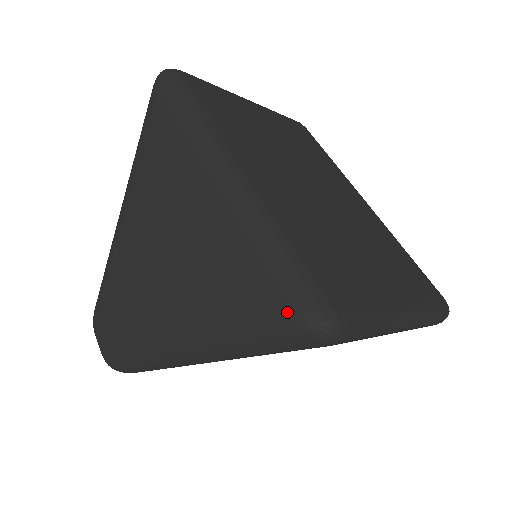
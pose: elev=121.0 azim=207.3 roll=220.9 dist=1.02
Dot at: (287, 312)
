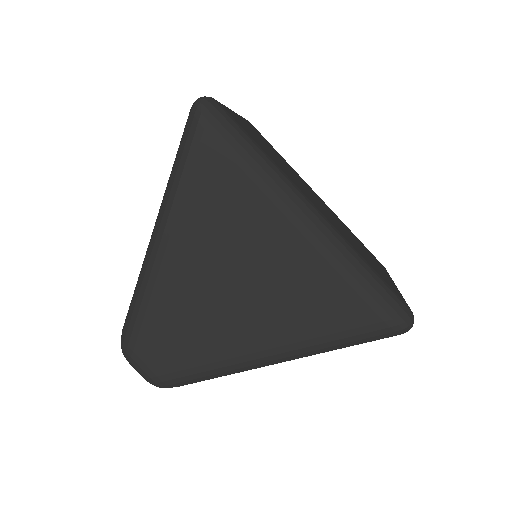
Dot at: (385, 319)
